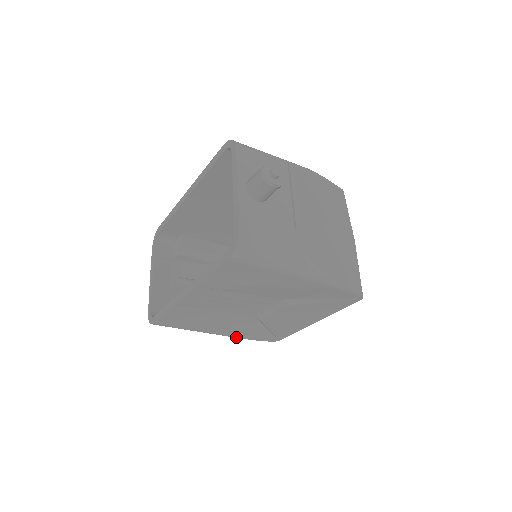
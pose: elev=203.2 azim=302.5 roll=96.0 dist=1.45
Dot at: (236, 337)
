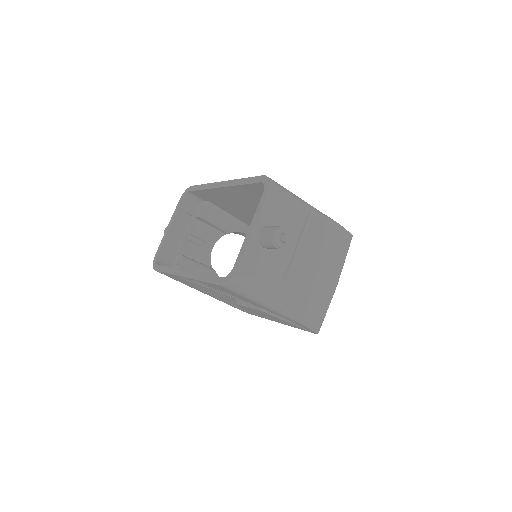
Dot at: (217, 299)
